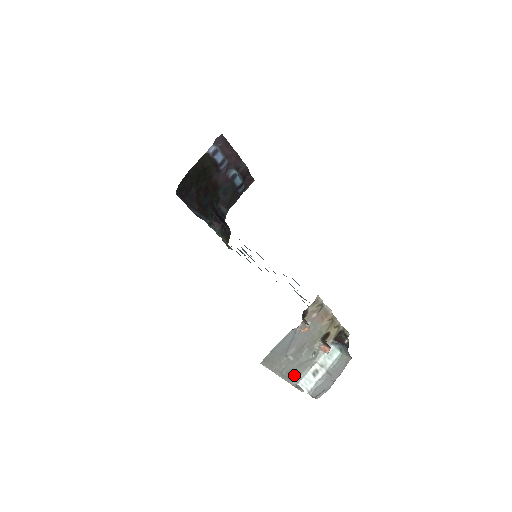
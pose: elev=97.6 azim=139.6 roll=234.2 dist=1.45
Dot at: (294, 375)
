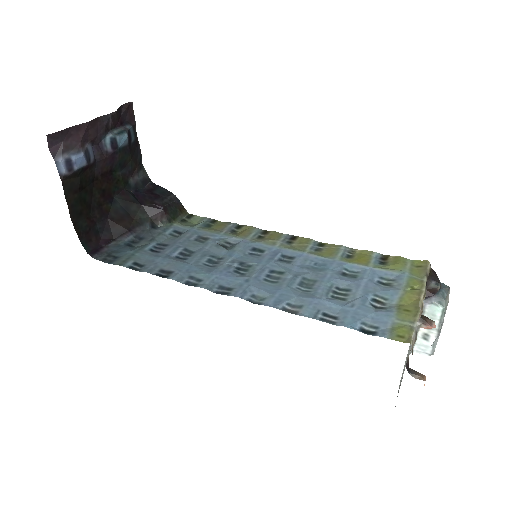
Dot at: occluded
